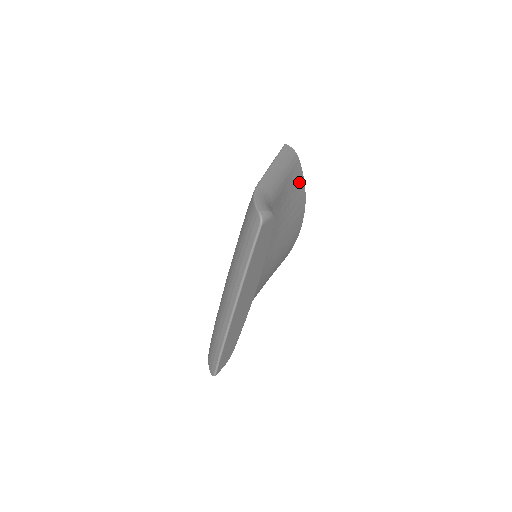
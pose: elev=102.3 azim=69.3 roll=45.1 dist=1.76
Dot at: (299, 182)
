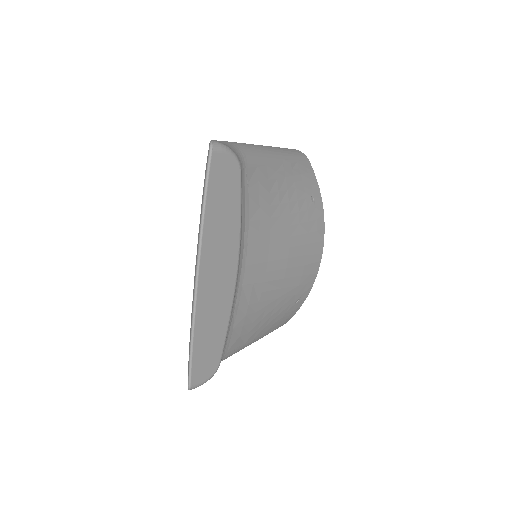
Dot at: (309, 182)
